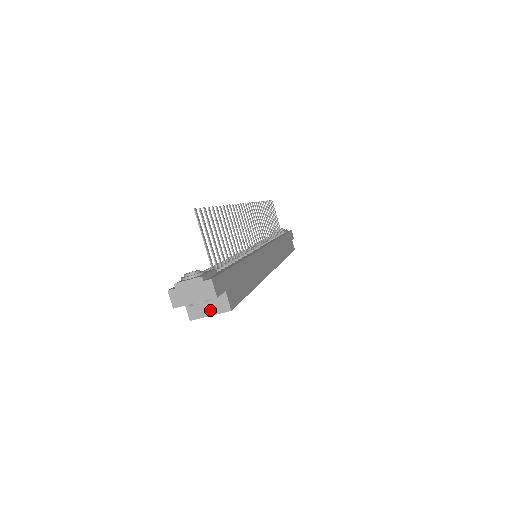
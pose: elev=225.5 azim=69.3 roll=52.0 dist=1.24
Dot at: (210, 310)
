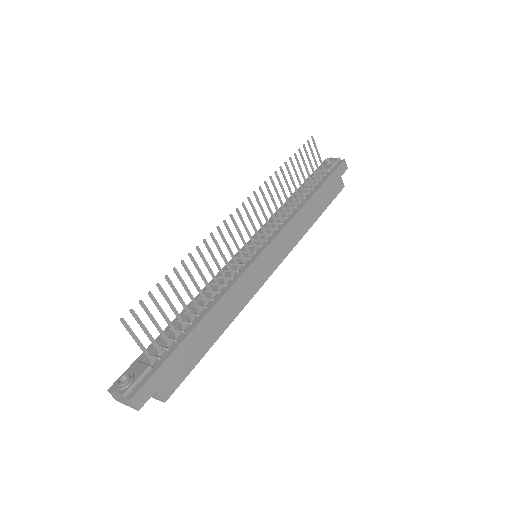
Dot at: occluded
